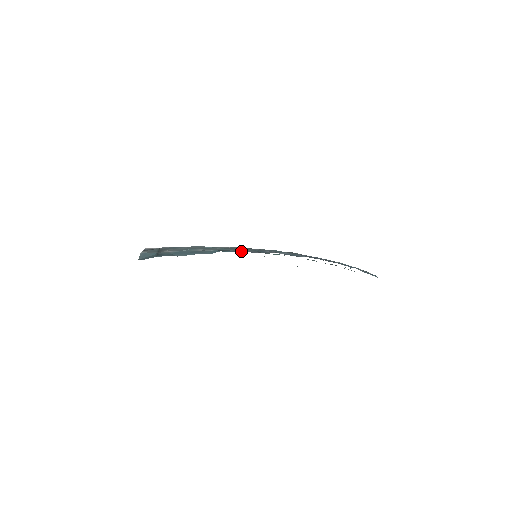
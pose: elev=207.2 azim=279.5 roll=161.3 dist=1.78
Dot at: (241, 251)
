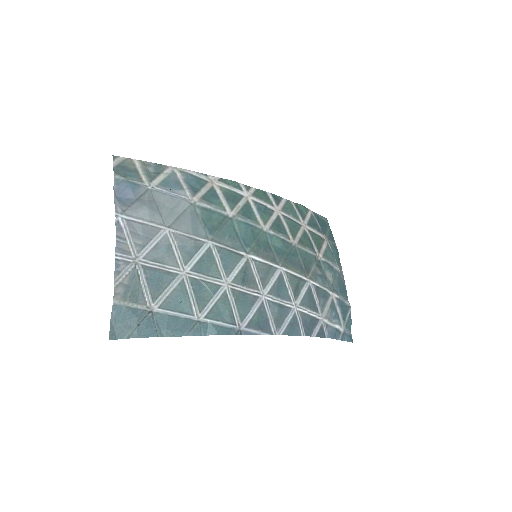
Dot at: (241, 330)
